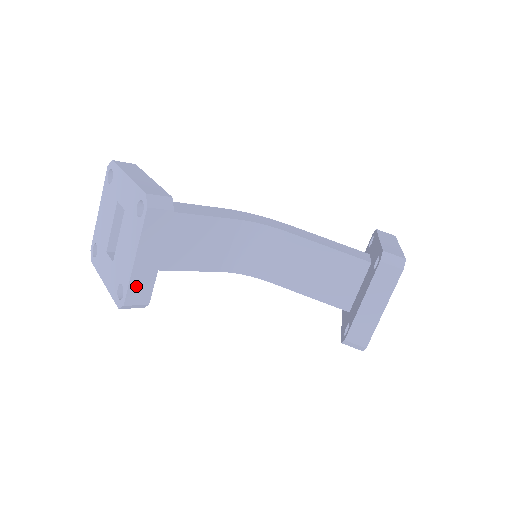
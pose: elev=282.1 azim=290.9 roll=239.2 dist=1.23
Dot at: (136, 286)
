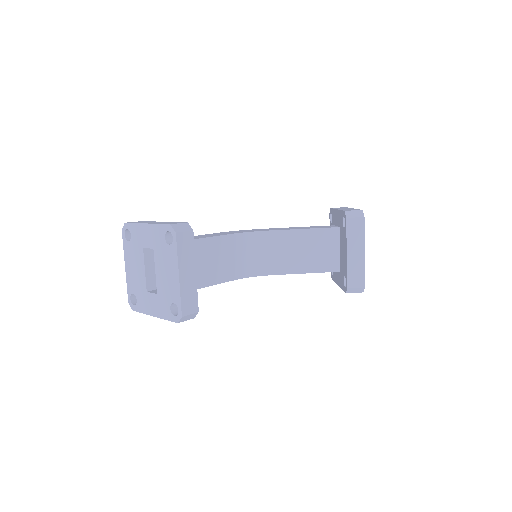
Dot at: (186, 298)
